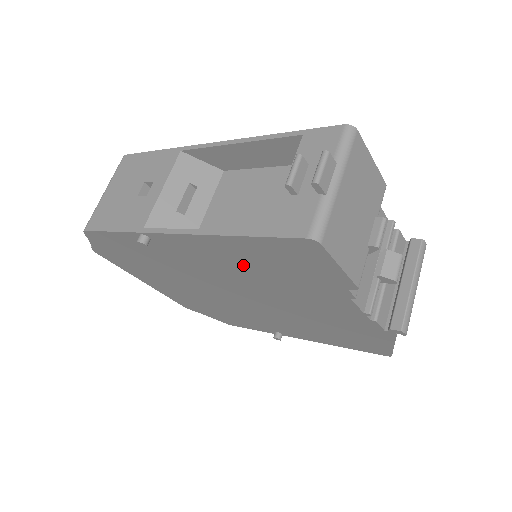
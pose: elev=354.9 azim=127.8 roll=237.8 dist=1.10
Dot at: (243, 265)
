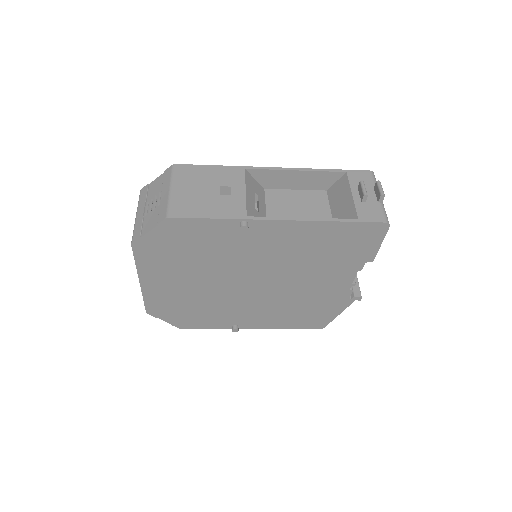
Dot at: (307, 248)
